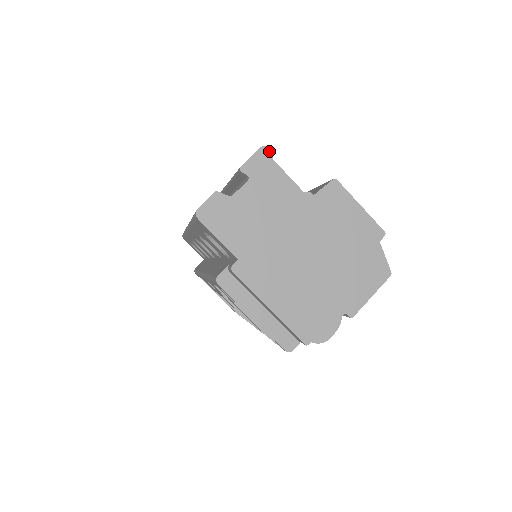
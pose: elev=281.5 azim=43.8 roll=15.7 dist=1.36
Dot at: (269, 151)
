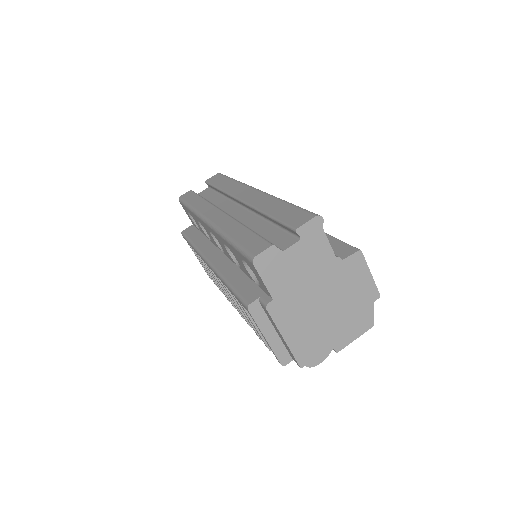
Dot at: (322, 220)
